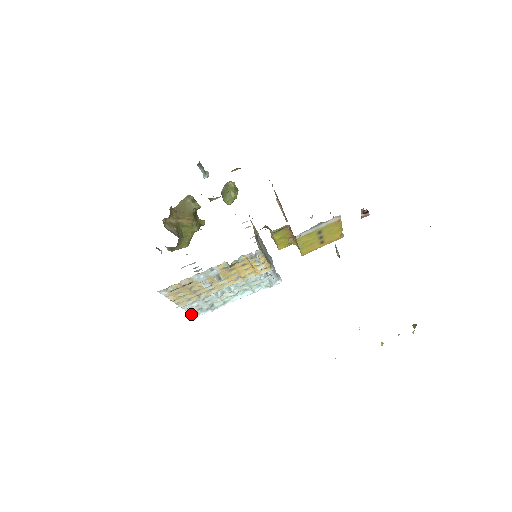
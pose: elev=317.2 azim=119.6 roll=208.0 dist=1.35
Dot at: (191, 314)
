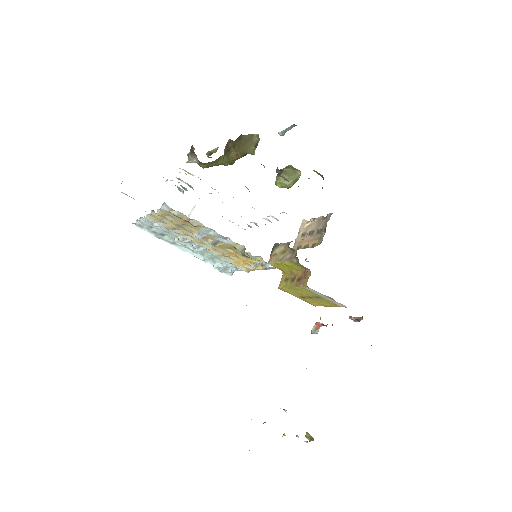
Dot at: (137, 221)
